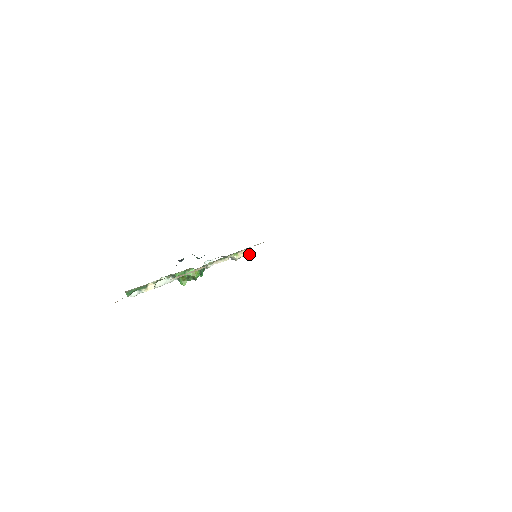
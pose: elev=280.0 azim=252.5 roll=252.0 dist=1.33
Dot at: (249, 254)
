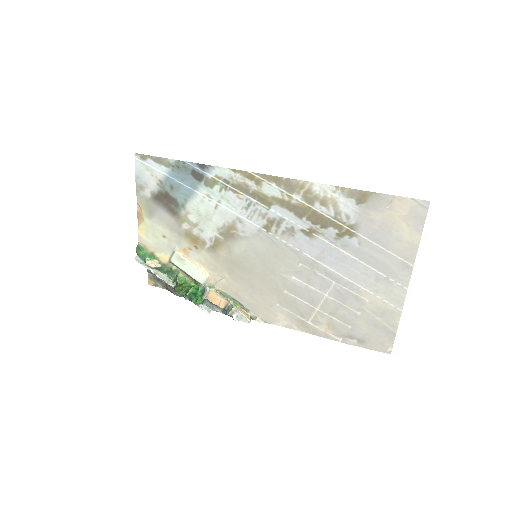
Dot at: (246, 317)
